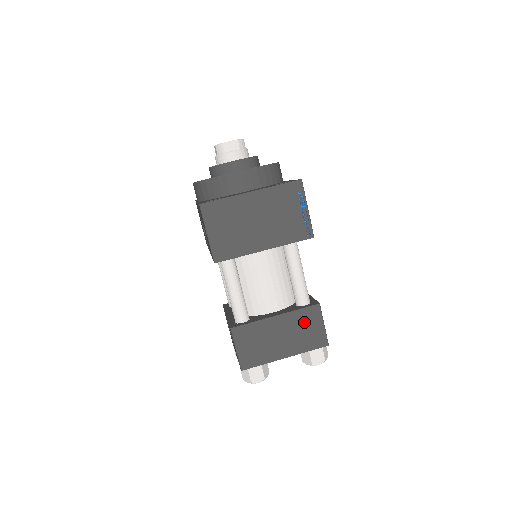
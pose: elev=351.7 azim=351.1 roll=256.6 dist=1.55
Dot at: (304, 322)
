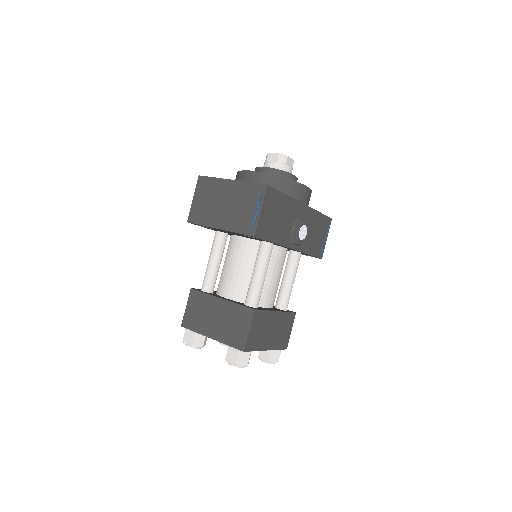
Dot at: (236, 317)
